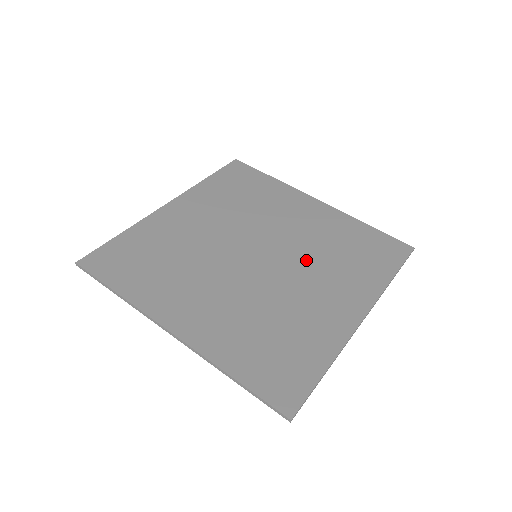
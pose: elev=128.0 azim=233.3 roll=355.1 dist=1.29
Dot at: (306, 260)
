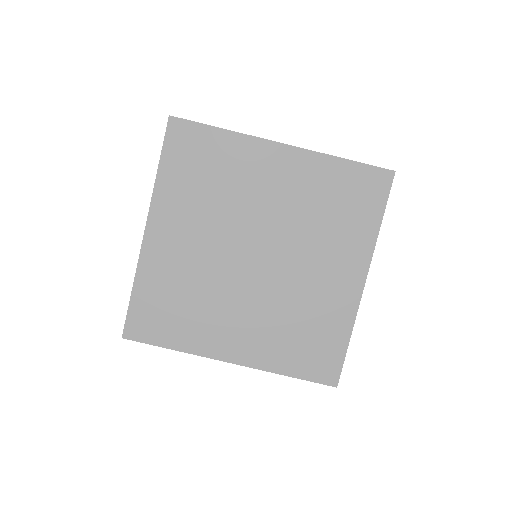
Dot at: (301, 241)
